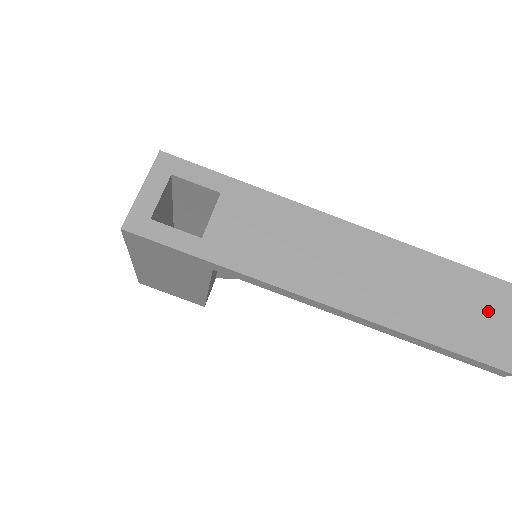
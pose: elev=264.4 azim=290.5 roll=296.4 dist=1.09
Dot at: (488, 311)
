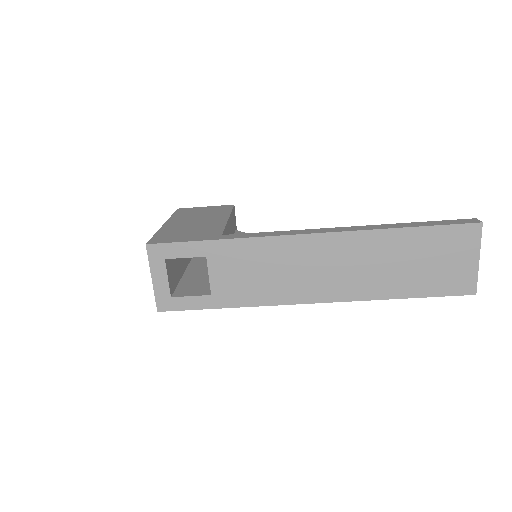
Dot at: (449, 256)
